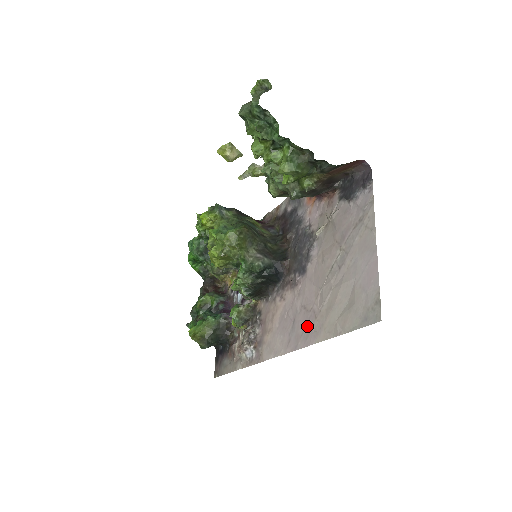
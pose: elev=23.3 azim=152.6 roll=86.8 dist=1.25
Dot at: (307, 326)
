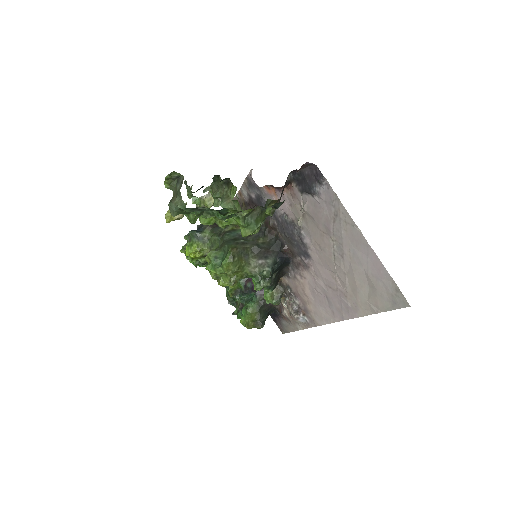
Dot at: (342, 303)
